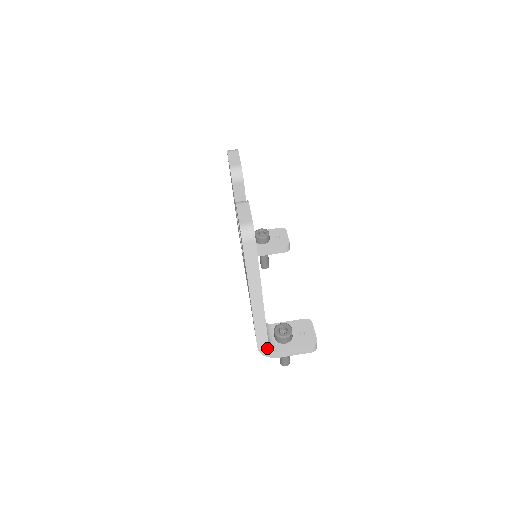
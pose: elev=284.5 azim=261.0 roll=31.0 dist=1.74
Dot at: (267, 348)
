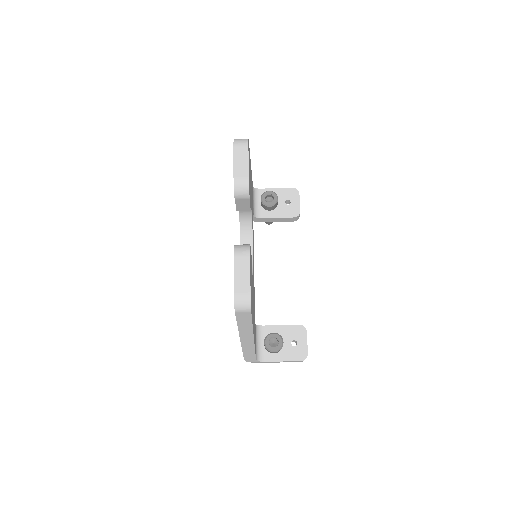
Dot at: (254, 360)
